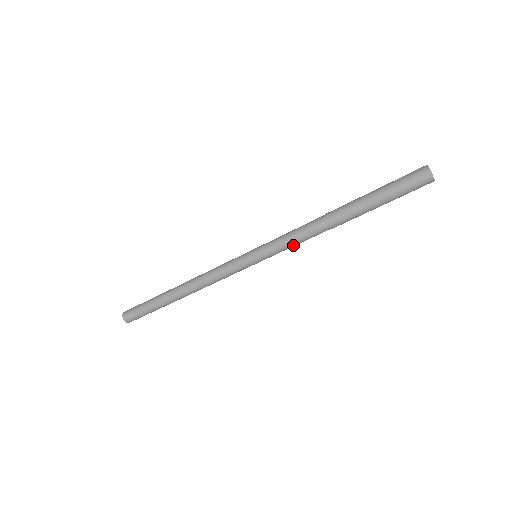
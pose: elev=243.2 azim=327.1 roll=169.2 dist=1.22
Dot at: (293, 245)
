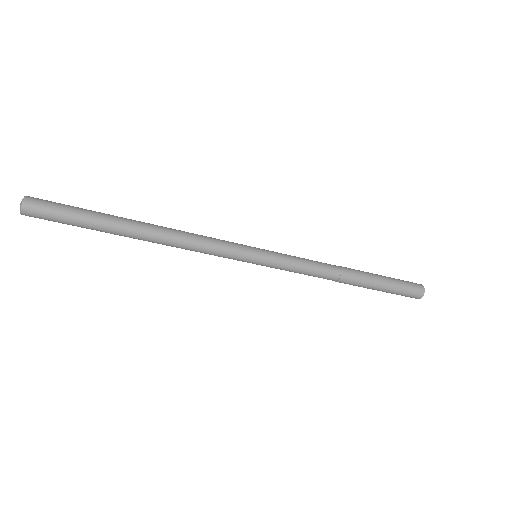
Dot at: (302, 266)
